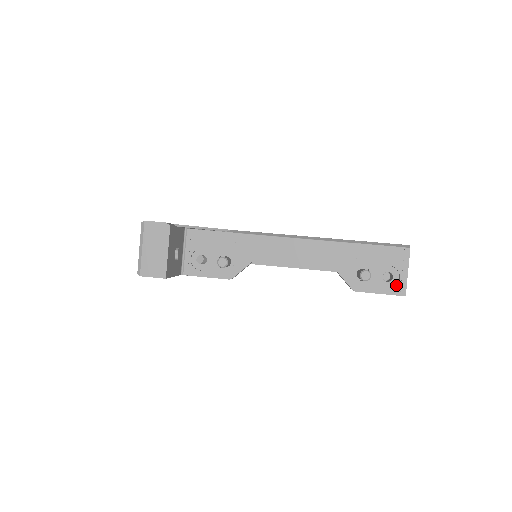
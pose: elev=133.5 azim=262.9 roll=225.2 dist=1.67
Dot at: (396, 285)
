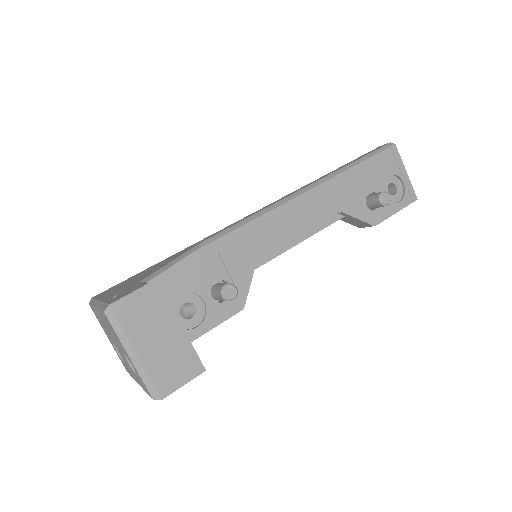
Dot at: (404, 193)
